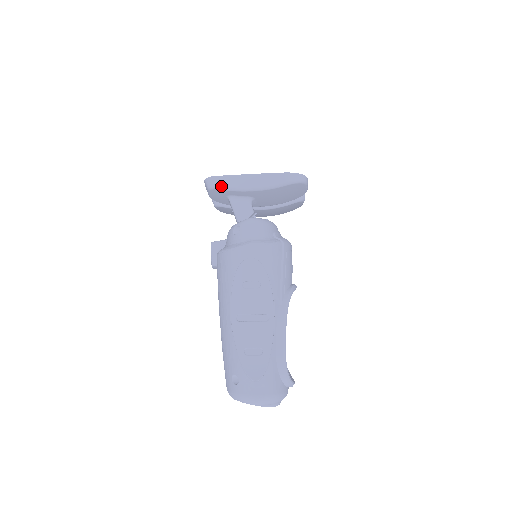
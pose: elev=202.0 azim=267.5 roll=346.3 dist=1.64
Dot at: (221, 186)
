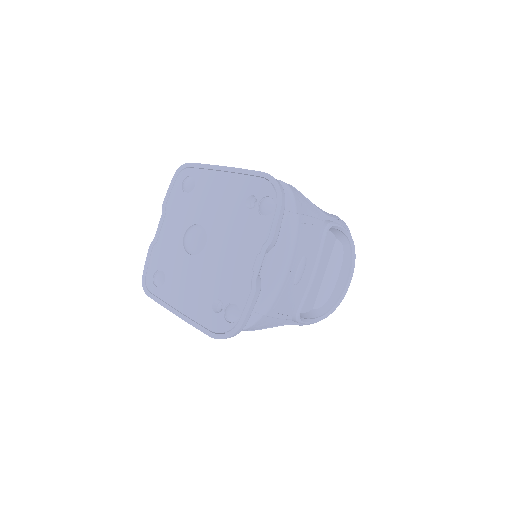
Dot at: occluded
